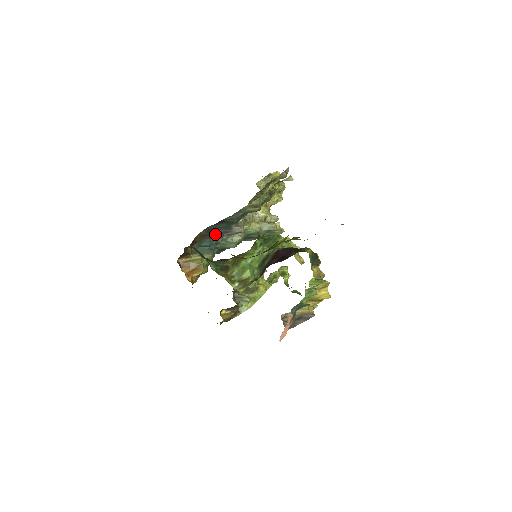
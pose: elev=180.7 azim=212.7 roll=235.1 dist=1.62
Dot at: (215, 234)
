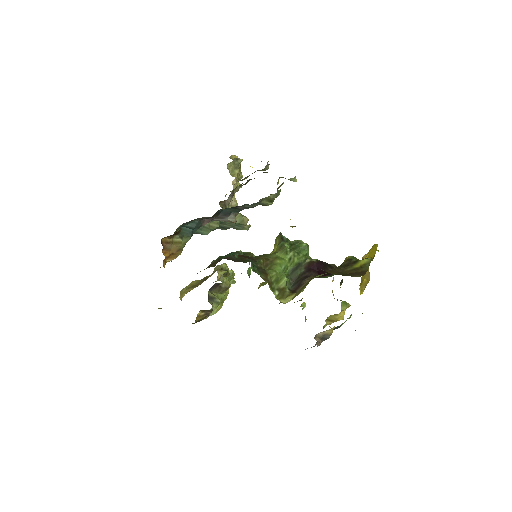
Dot at: (210, 217)
